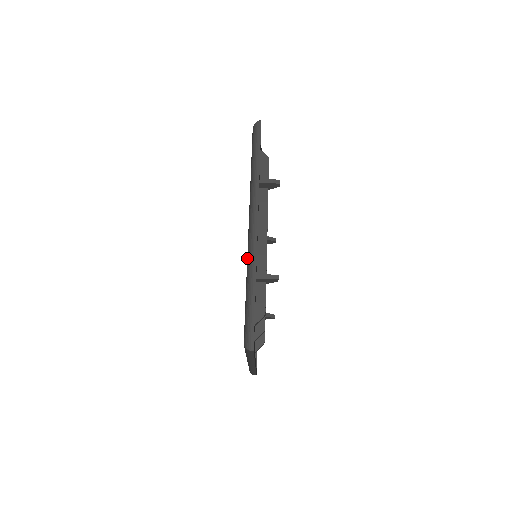
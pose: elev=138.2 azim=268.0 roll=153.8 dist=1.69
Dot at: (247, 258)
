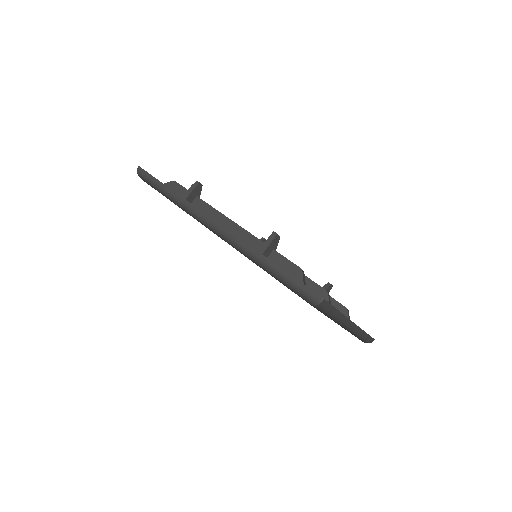
Dot at: occluded
